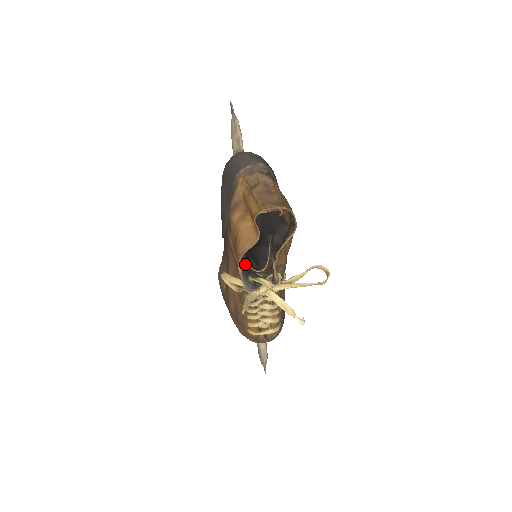
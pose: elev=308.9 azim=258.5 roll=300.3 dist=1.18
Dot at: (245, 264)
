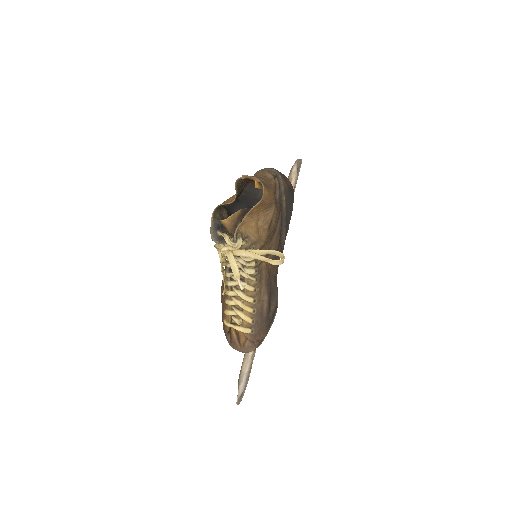
Dot at: occluded
